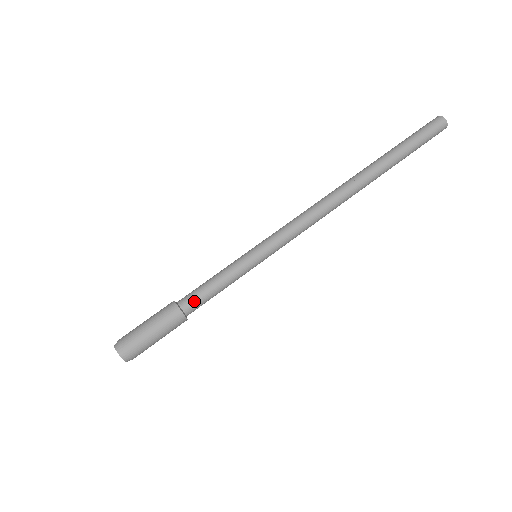
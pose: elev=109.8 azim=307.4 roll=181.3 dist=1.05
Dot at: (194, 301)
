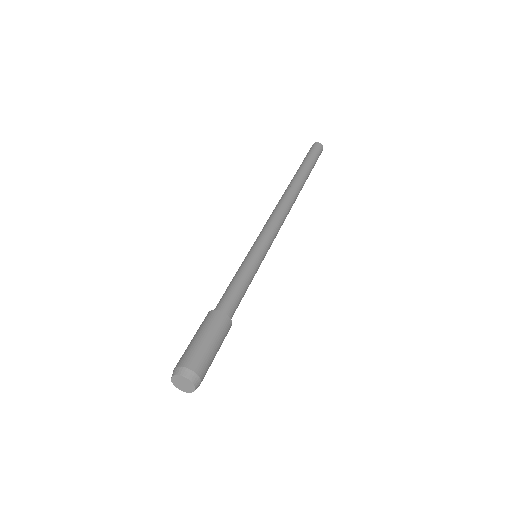
Dot at: (228, 301)
